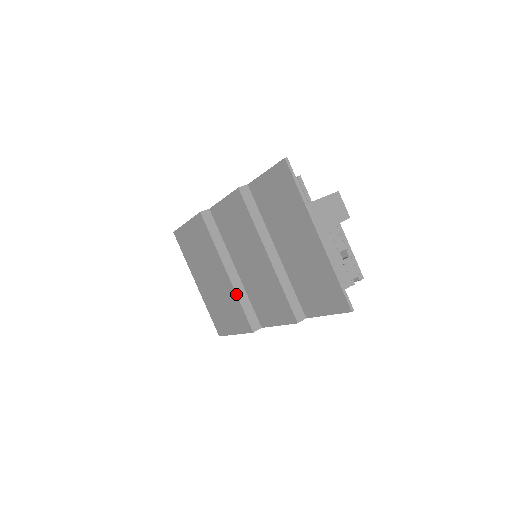
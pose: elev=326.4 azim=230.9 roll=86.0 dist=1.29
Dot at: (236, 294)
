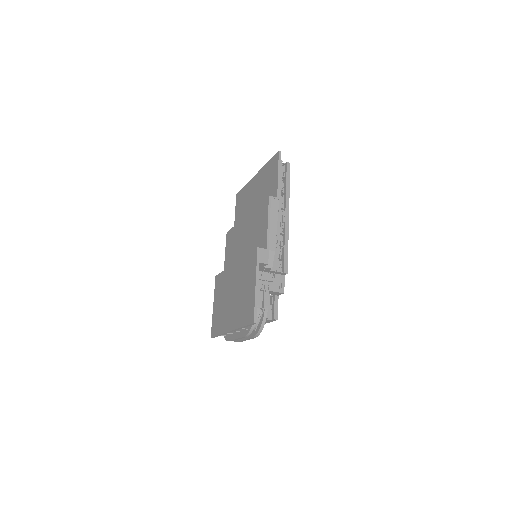
Dot at: (242, 258)
